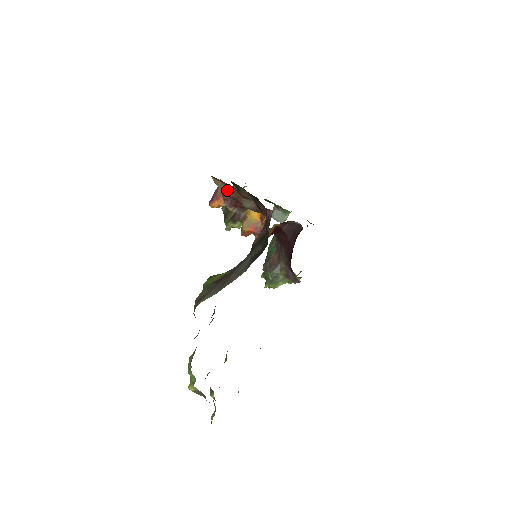
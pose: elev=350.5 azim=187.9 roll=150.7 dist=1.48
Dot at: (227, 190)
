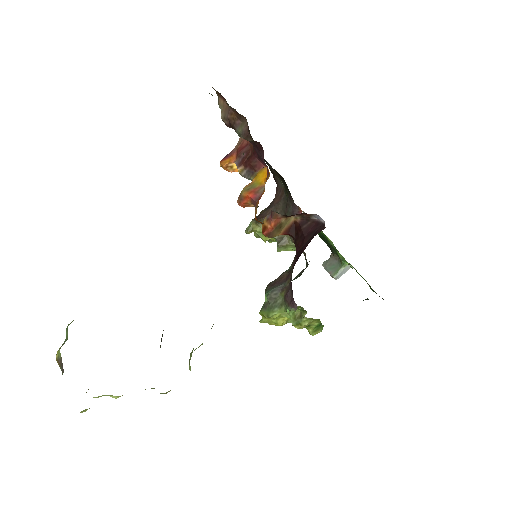
Dot at: (226, 110)
